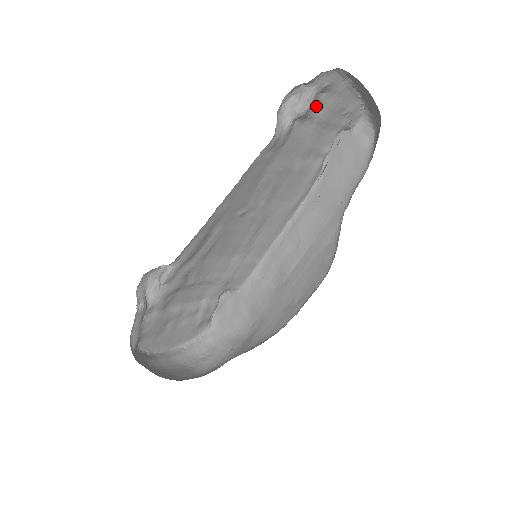
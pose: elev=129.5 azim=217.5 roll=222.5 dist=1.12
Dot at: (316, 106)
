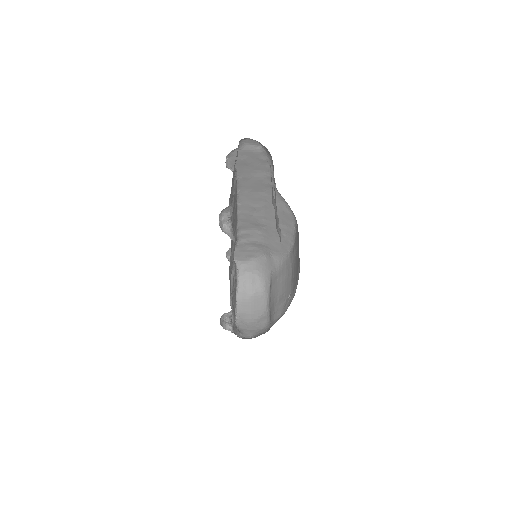
Dot at: occluded
